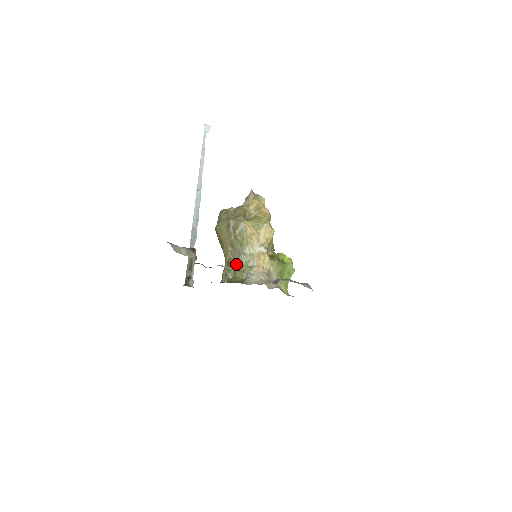
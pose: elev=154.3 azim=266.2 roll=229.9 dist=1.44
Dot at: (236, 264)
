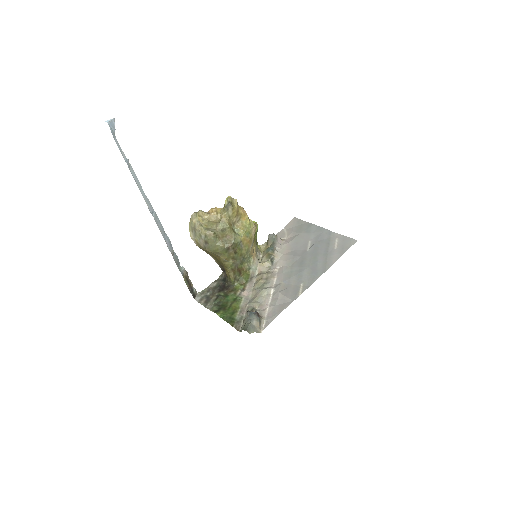
Dot at: (239, 267)
